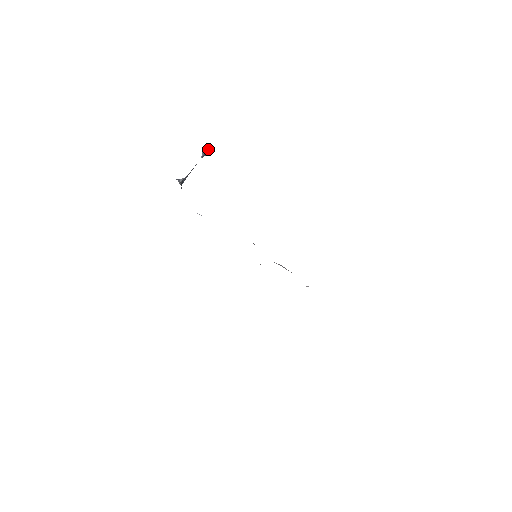
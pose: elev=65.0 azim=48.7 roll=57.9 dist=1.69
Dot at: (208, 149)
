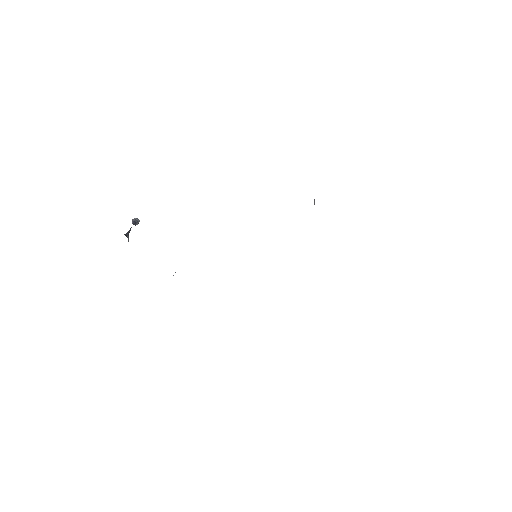
Dot at: (135, 219)
